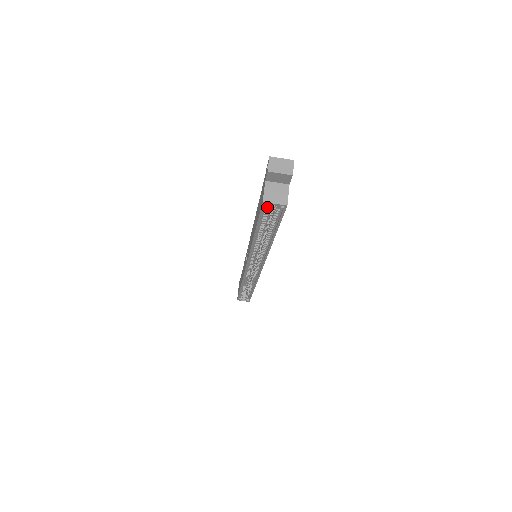
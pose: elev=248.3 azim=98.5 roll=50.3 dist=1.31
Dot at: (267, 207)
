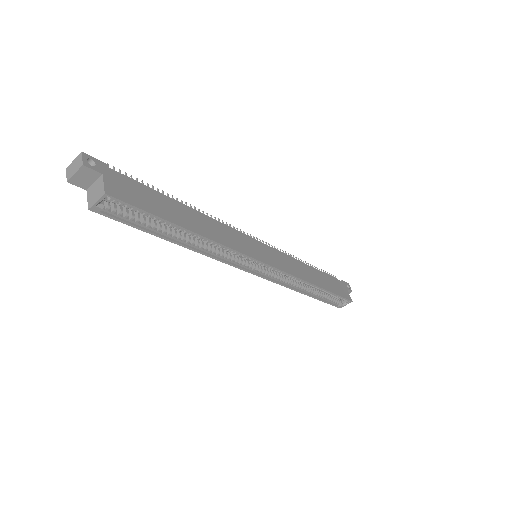
Dot at: (112, 210)
